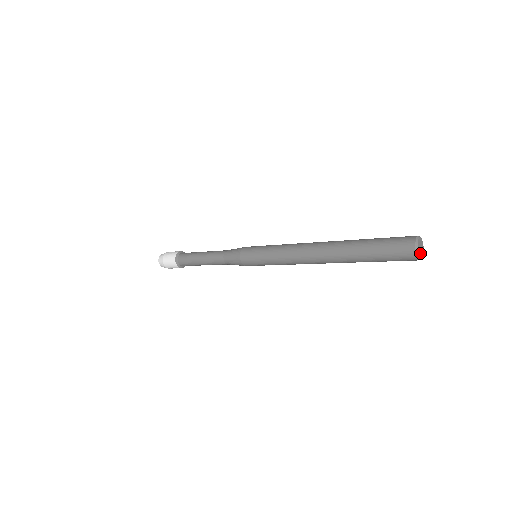
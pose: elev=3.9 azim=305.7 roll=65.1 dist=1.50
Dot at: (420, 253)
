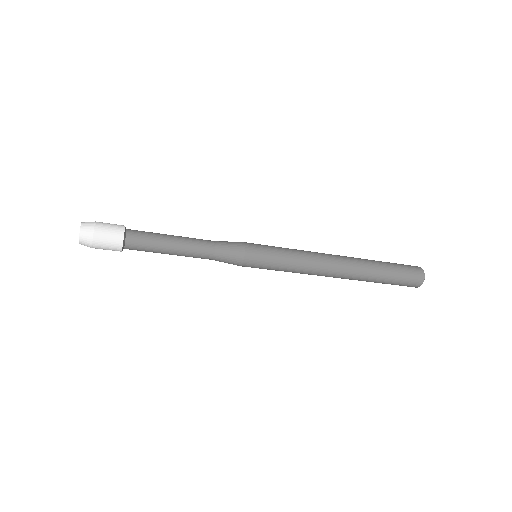
Dot at: occluded
